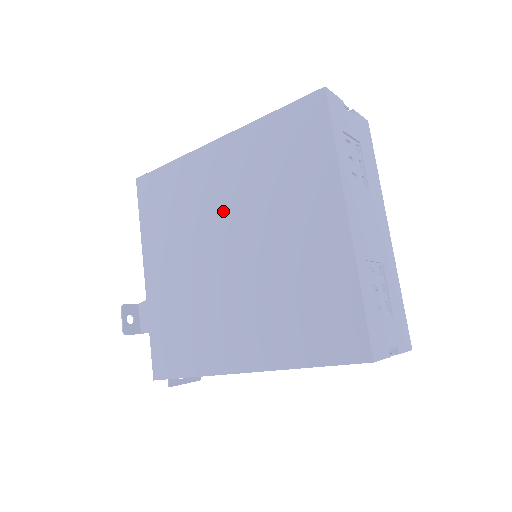
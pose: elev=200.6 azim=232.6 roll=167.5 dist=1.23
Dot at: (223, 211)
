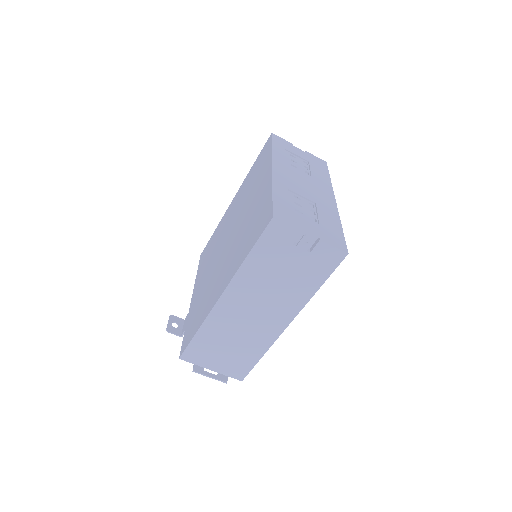
Dot at: (229, 226)
